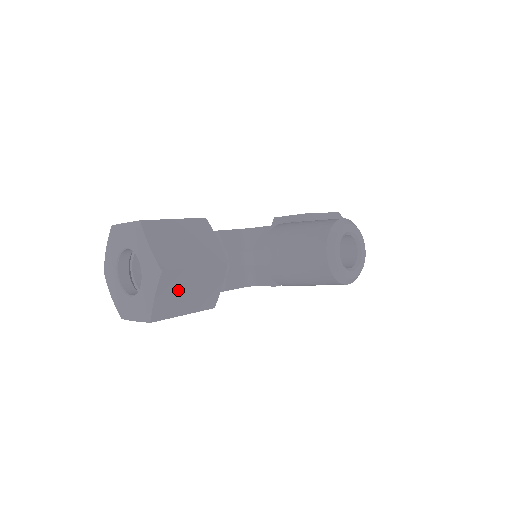
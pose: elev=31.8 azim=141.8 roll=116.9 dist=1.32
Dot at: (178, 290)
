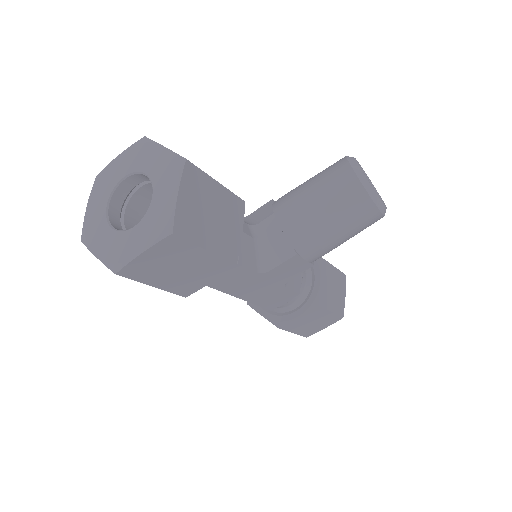
Dot at: (201, 203)
